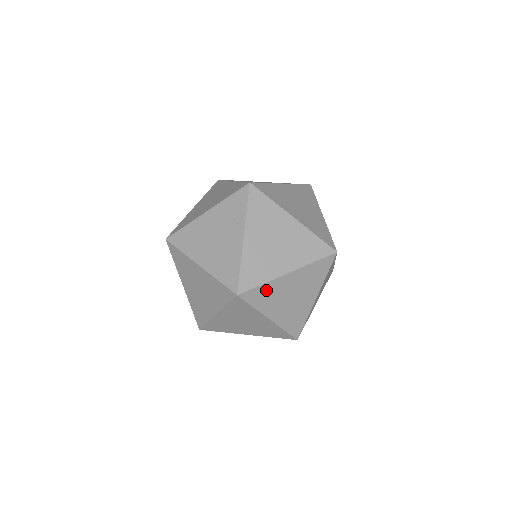
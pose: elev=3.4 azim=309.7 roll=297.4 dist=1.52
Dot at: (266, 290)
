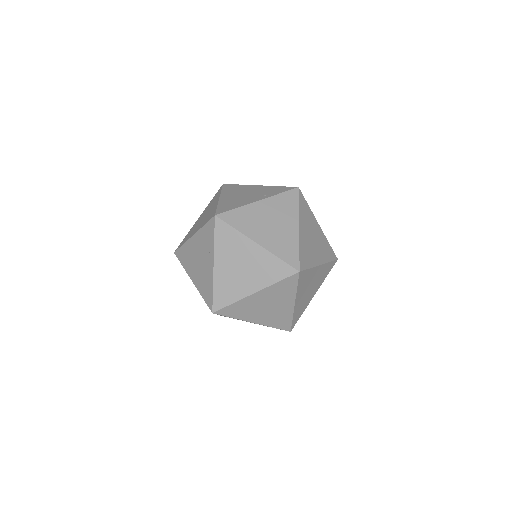
Dot at: (238, 306)
